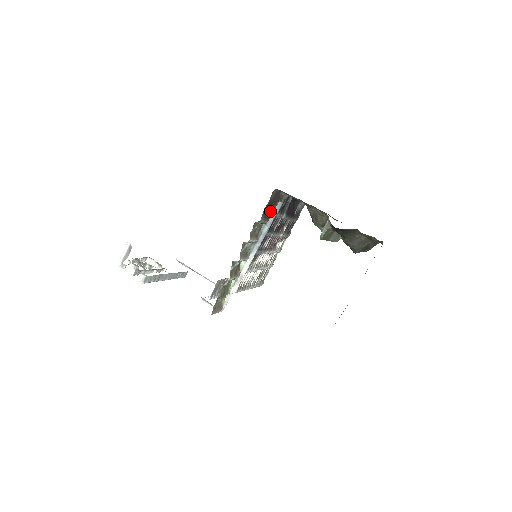
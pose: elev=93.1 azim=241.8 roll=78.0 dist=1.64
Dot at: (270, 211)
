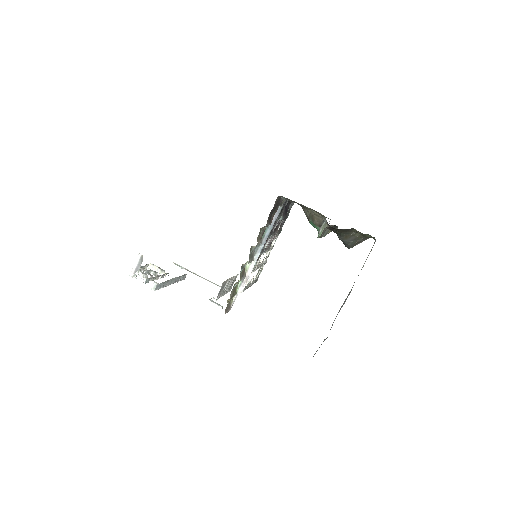
Dot at: (272, 215)
